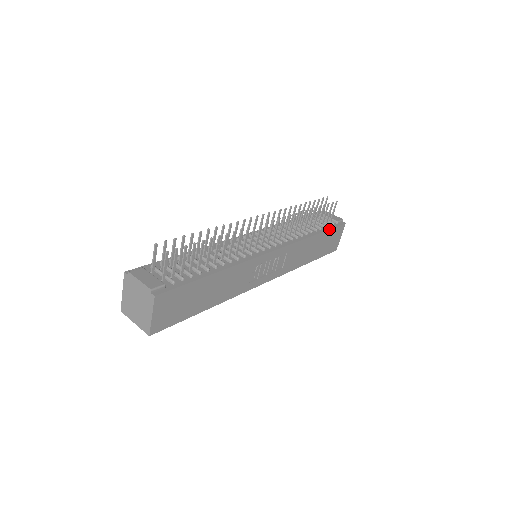
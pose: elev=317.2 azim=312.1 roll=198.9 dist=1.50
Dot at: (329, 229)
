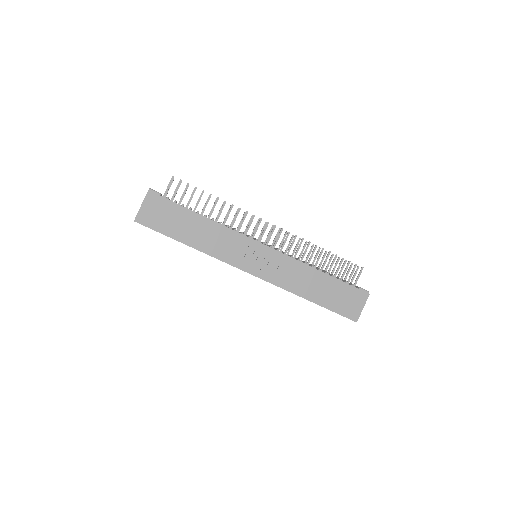
Dot at: (342, 281)
